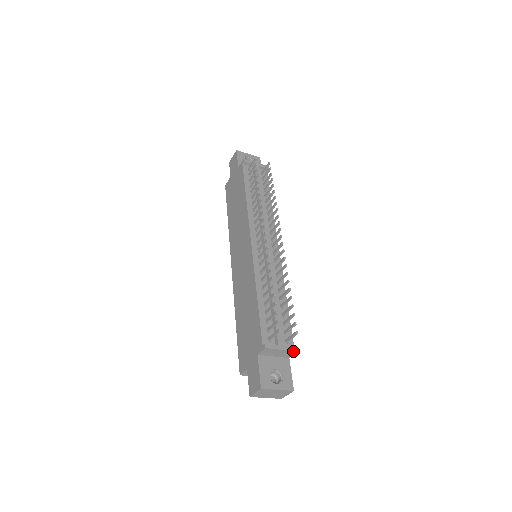
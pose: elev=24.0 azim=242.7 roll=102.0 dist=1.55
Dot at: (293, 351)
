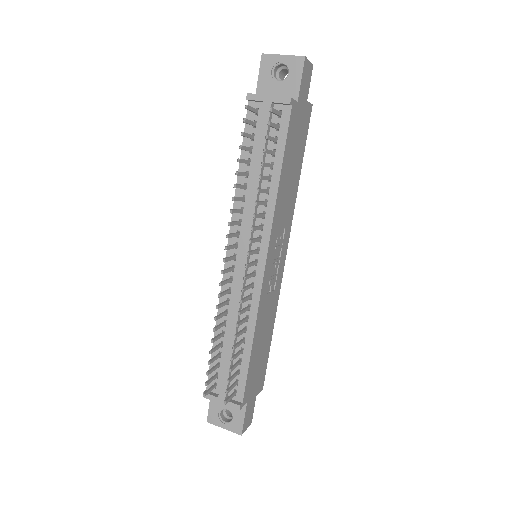
Dot at: (235, 408)
